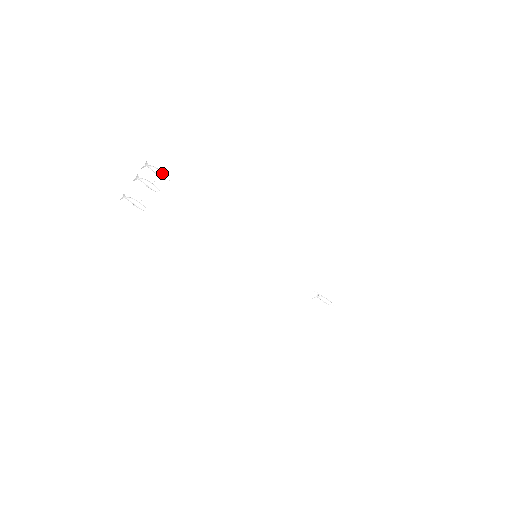
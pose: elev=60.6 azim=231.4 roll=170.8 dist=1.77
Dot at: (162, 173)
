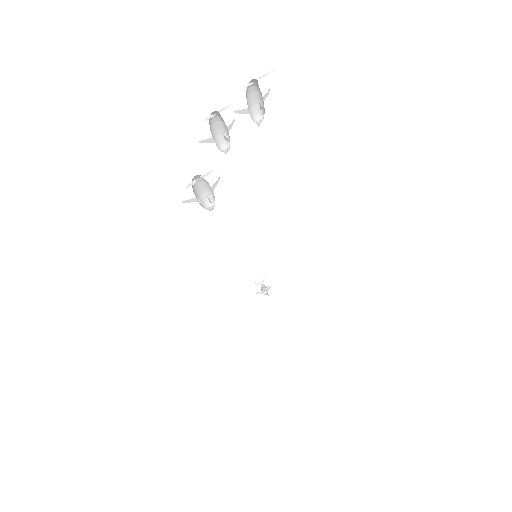
Dot at: (252, 103)
